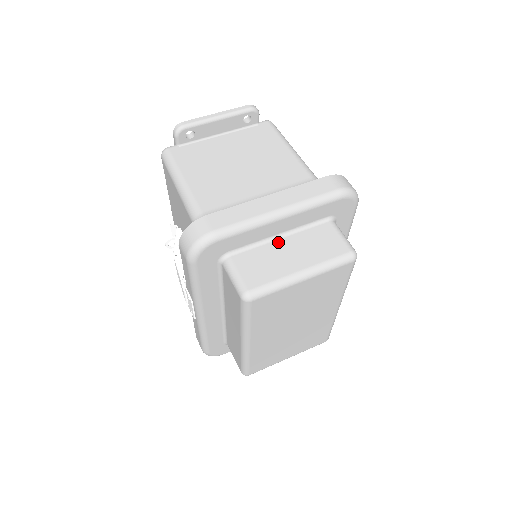
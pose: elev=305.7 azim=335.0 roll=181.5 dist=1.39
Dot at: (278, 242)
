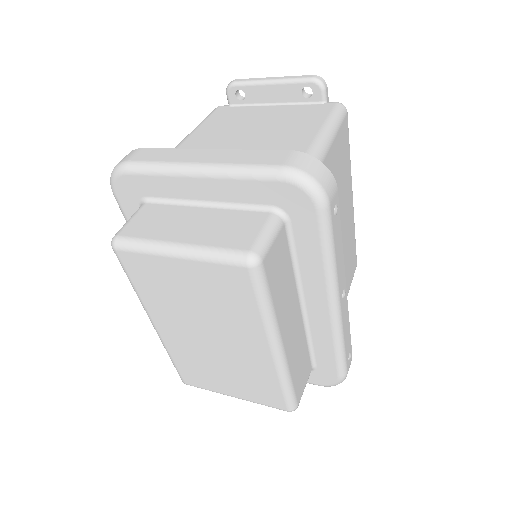
Dot at: (196, 209)
